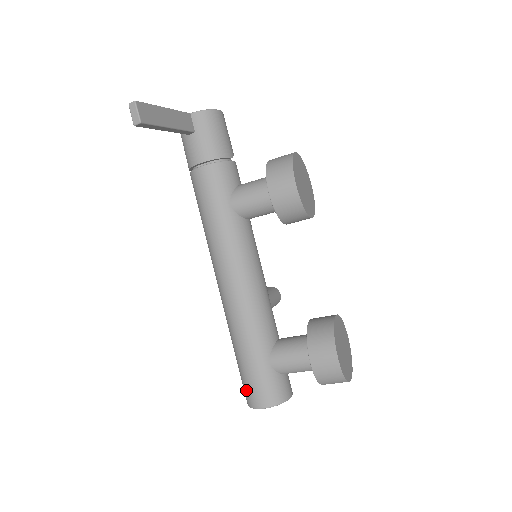
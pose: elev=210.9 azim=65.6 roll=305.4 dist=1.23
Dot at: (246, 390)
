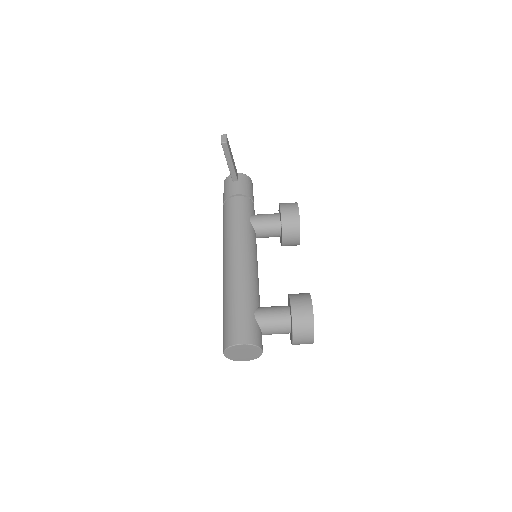
Dot at: (229, 333)
